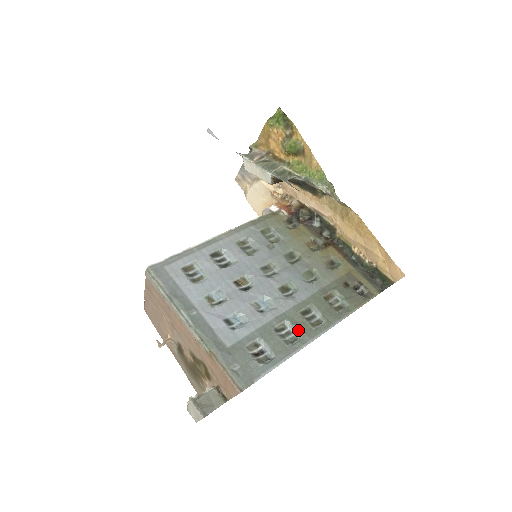
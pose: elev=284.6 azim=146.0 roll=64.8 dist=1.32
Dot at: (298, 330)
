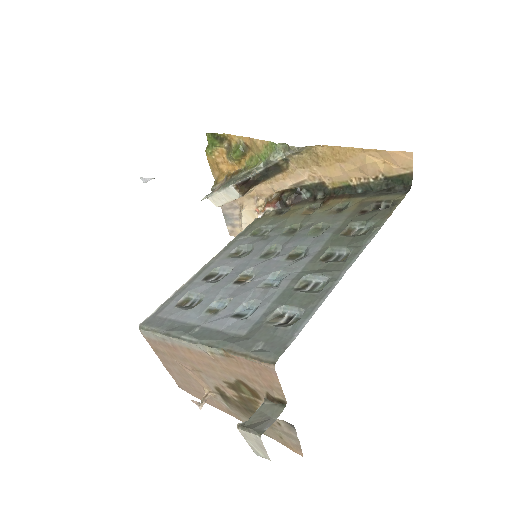
Dot at: (323, 274)
